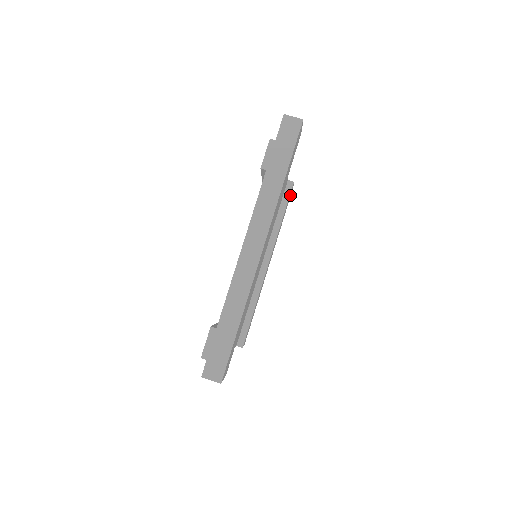
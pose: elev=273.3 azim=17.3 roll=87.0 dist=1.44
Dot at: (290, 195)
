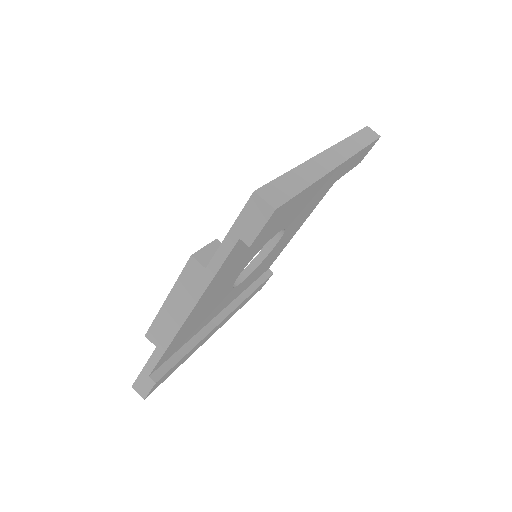
Dot at: (260, 288)
